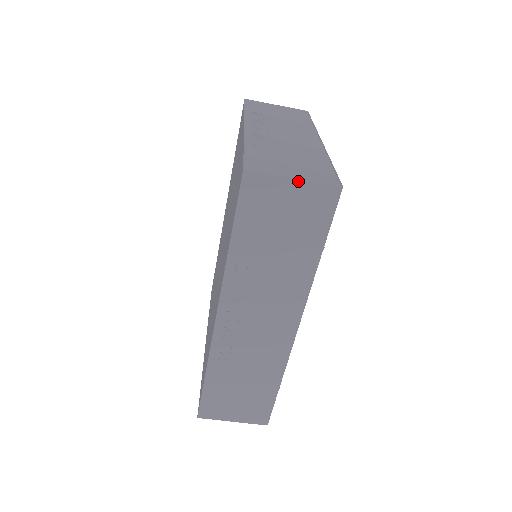
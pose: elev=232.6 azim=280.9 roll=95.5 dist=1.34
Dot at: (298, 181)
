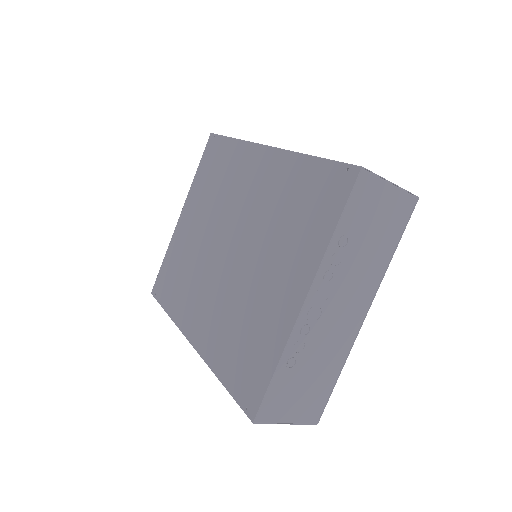
Dot at: (289, 423)
